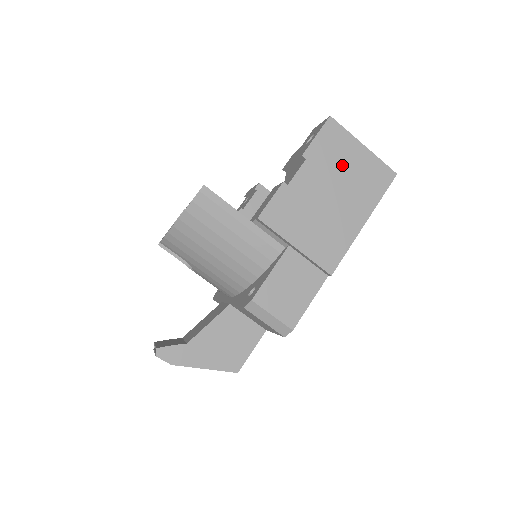
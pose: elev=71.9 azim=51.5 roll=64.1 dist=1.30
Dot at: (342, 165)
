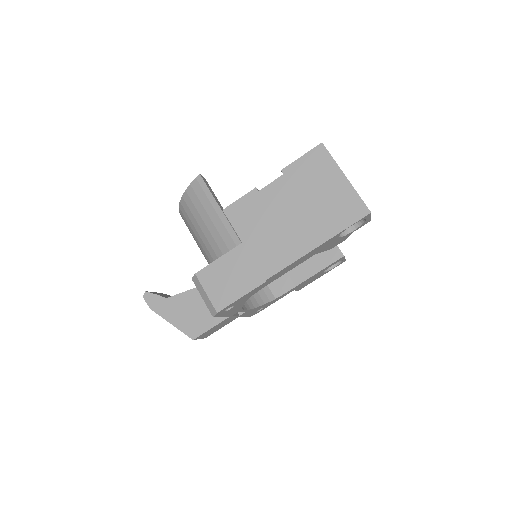
Dot at: (316, 188)
